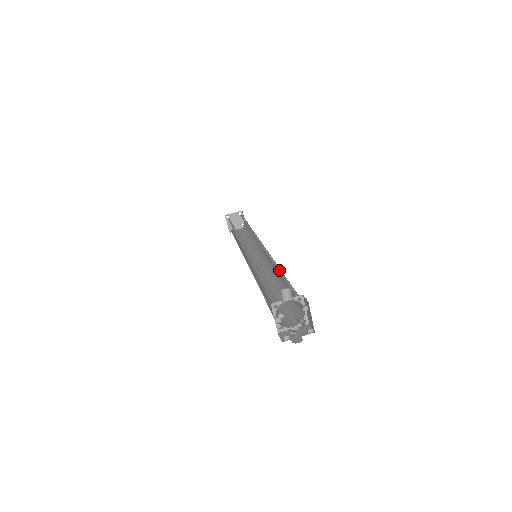
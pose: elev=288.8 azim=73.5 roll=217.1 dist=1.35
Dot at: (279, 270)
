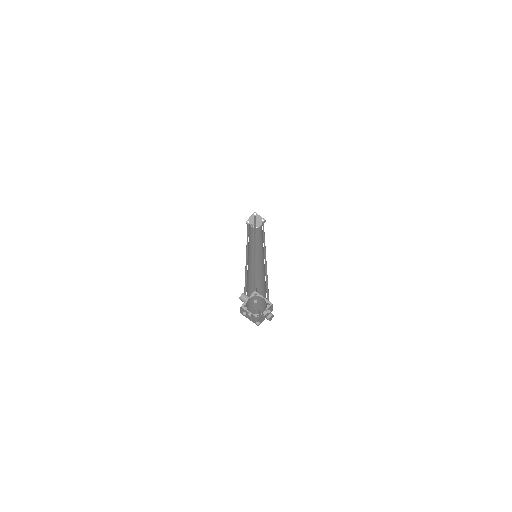
Dot at: occluded
